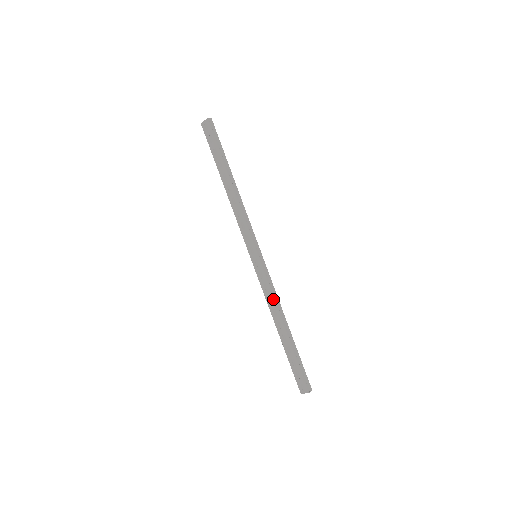
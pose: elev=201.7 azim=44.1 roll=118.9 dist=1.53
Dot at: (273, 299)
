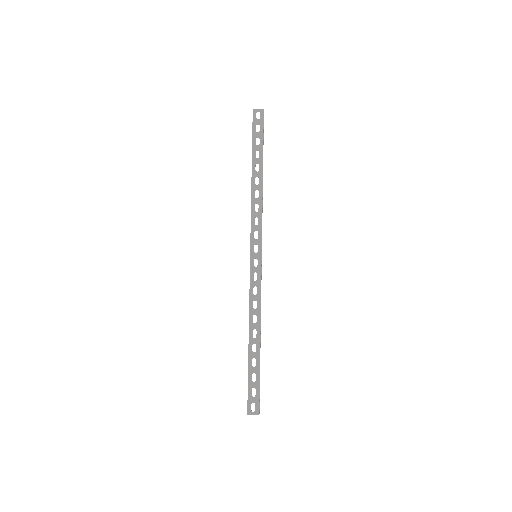
Dot at: (259, 305)
